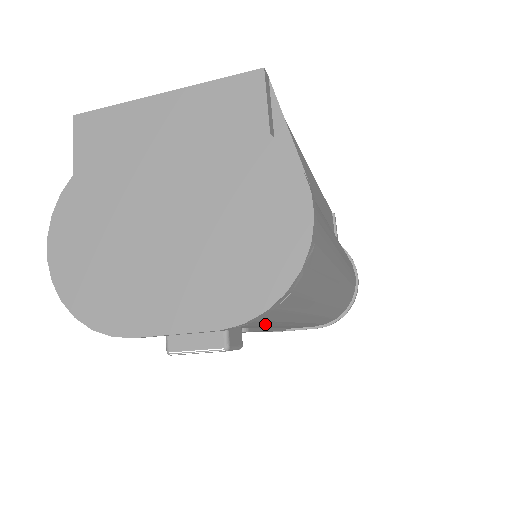
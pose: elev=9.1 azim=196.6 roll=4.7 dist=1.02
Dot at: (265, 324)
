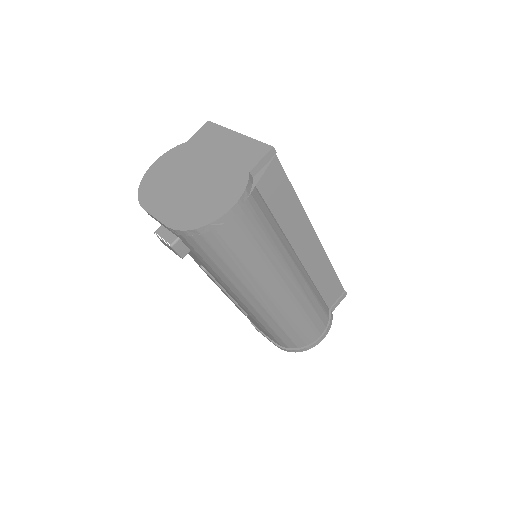
Dot at: (206, 264)
